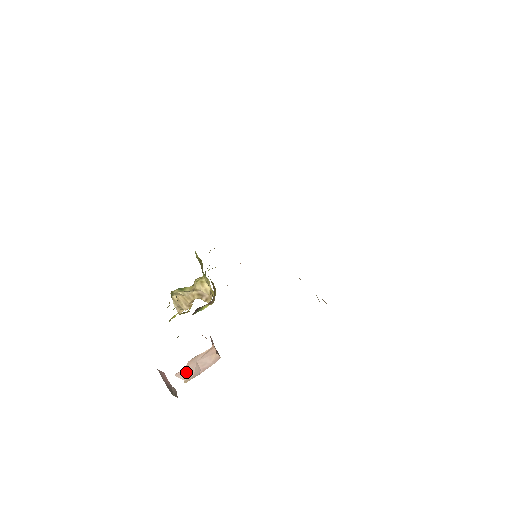
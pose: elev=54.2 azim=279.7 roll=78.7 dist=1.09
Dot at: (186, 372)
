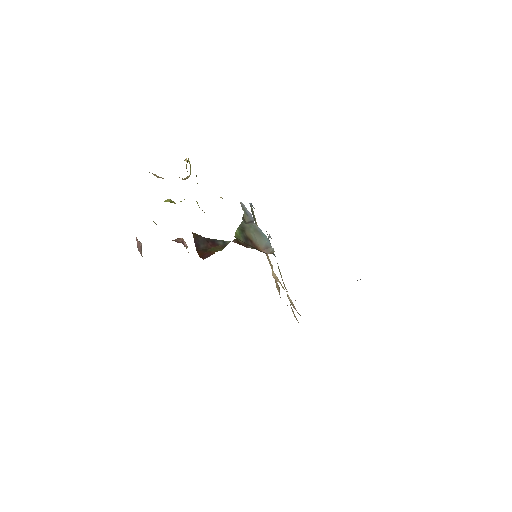
Dot at: occluded
